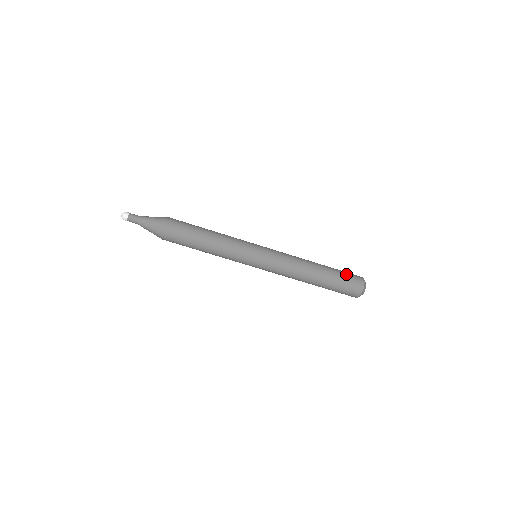
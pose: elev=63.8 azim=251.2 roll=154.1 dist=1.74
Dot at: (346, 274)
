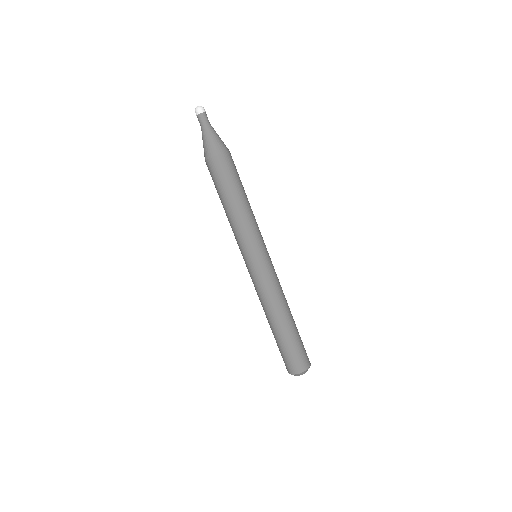
Dot at: (301, 348)
